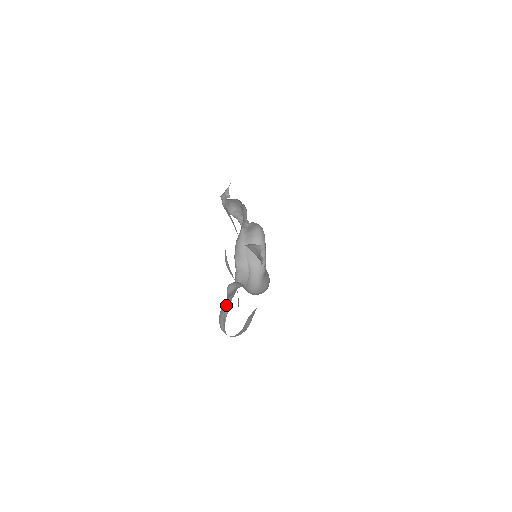
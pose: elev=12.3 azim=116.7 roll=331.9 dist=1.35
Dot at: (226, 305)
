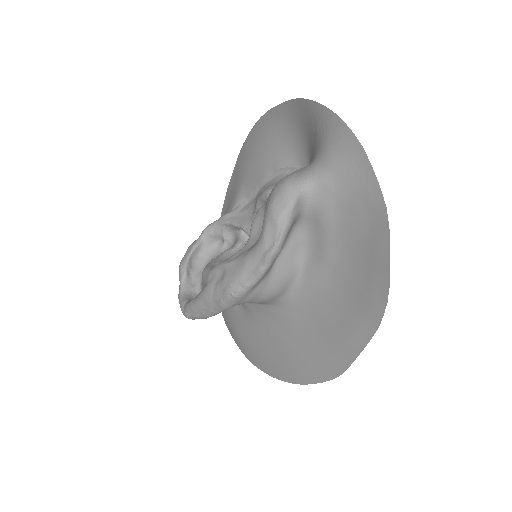
Dot at: occluded
